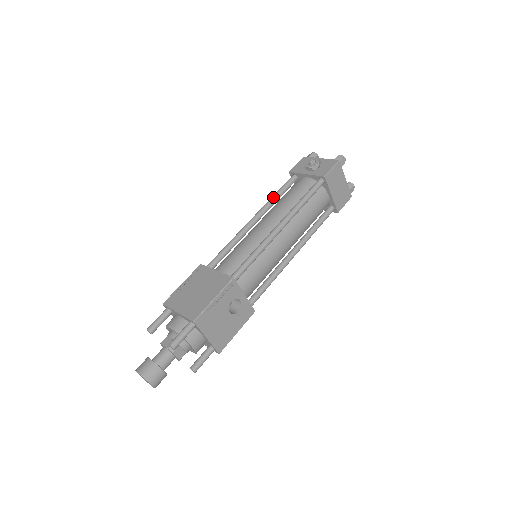
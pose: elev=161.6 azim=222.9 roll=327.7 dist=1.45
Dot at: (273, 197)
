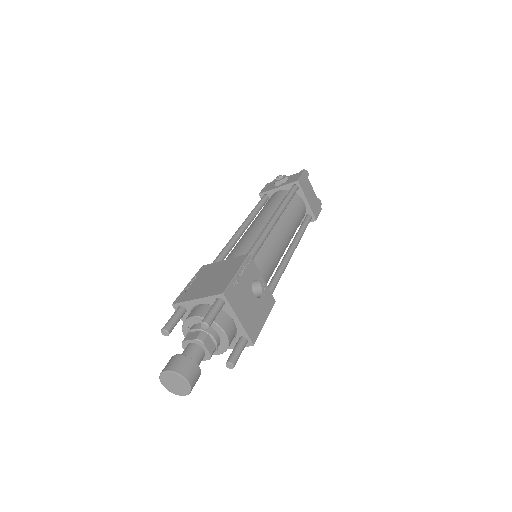
Dot at: (253, 210)
